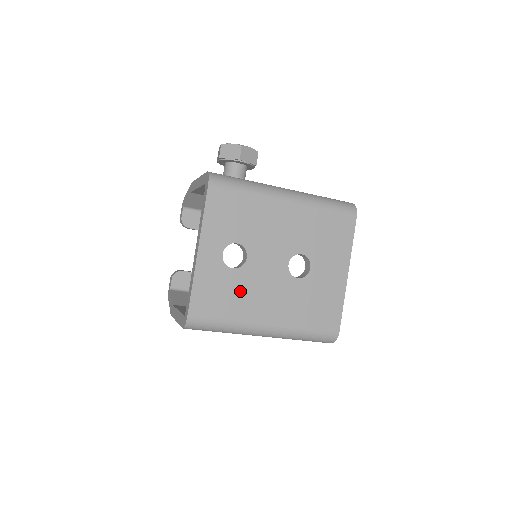
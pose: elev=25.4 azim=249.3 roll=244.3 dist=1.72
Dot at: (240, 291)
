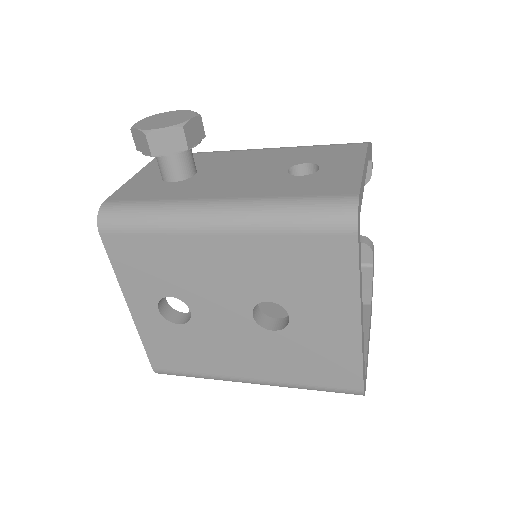
Dot at: (199, 347)
